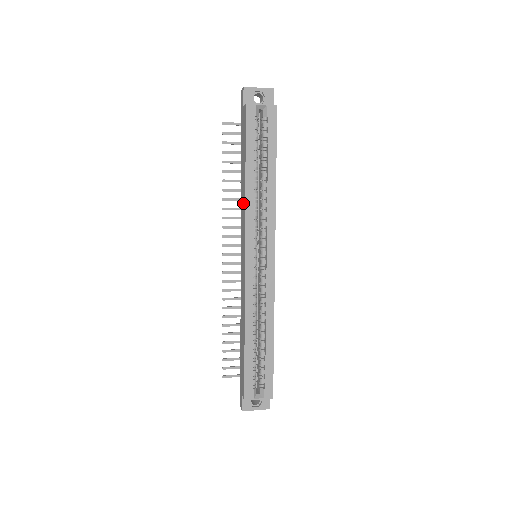
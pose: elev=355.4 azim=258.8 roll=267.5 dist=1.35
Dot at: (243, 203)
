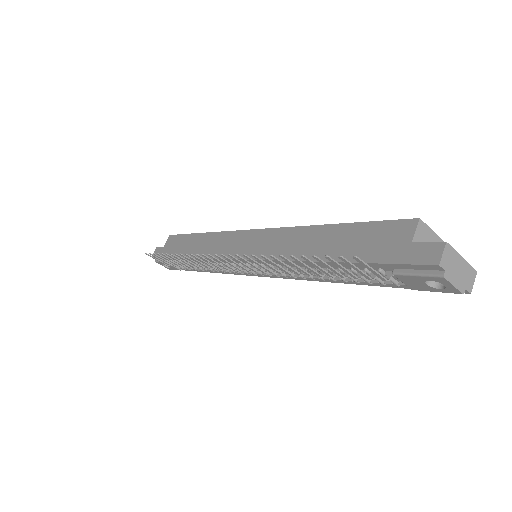
Dot at: (210, 242)
